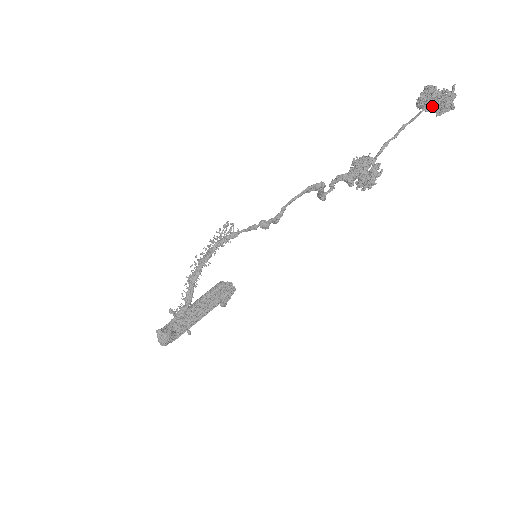
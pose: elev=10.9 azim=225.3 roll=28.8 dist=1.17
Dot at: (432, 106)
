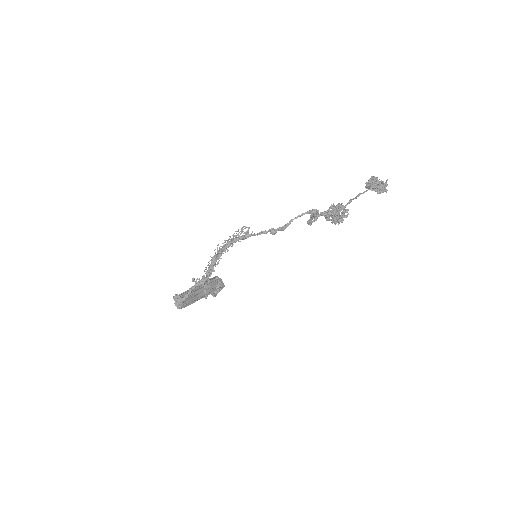
Dot at: (375, 187)
